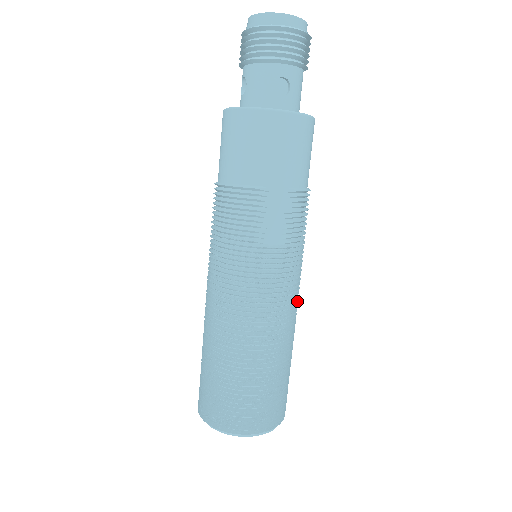
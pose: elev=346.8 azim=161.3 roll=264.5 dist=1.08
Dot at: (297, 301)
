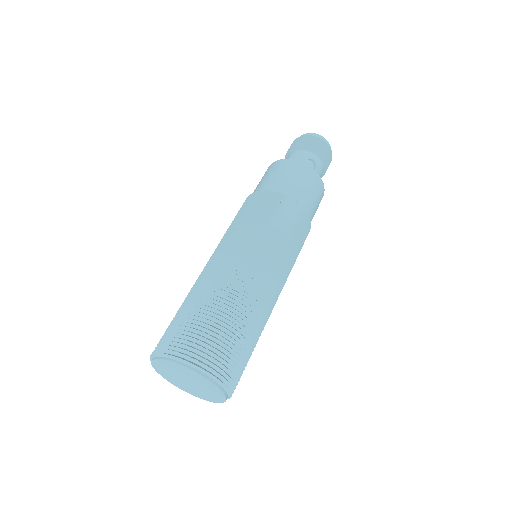
Dot at: (278, 296)
